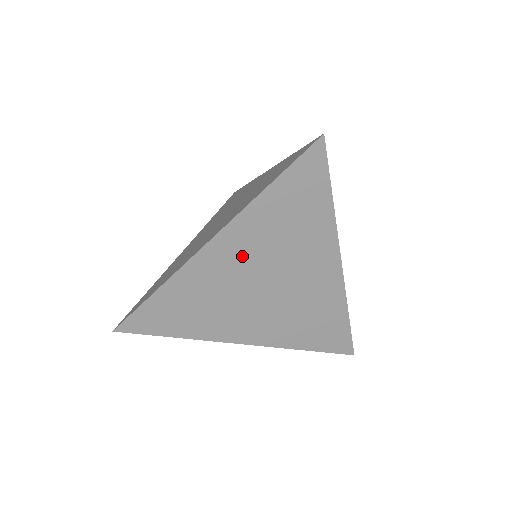
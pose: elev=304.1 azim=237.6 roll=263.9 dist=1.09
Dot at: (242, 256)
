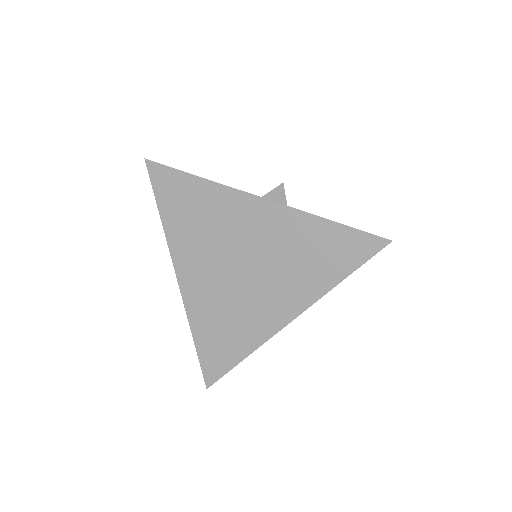
Dot at: occluded
